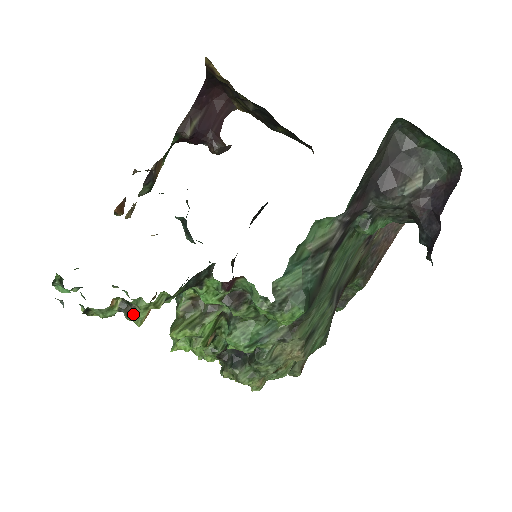
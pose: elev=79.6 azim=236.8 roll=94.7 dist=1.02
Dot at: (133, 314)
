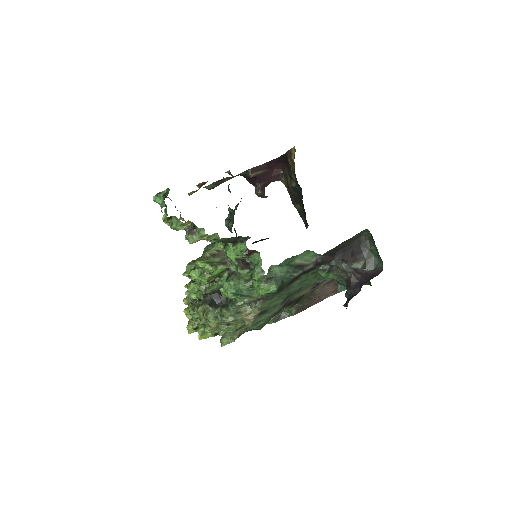
Dot at: (193, 235)
